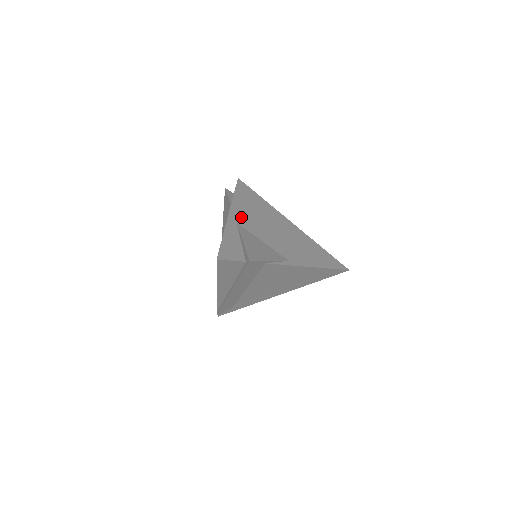
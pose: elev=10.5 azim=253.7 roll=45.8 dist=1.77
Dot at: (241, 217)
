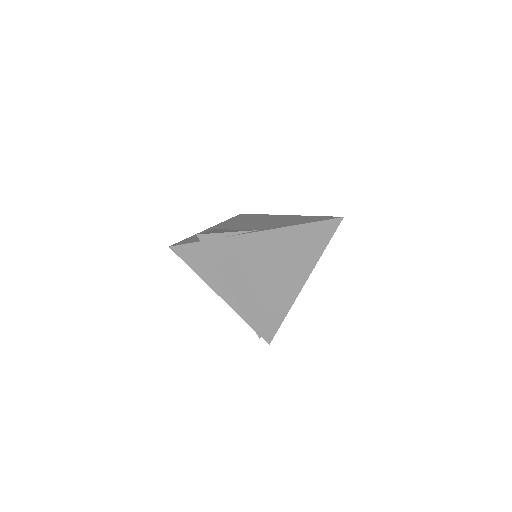
Dot at: (222, 226)
